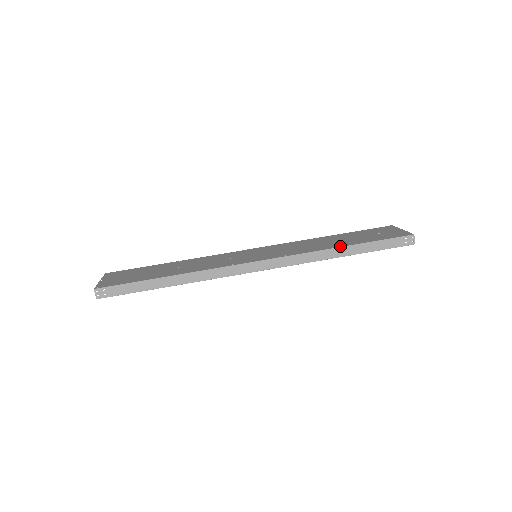
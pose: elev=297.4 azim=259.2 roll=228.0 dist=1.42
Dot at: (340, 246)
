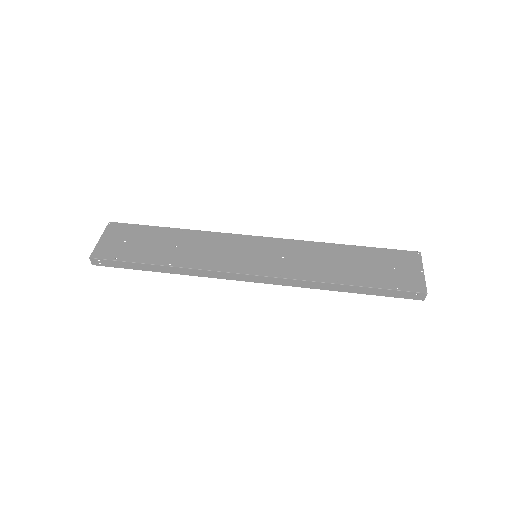
Dot at: (341, 283)
